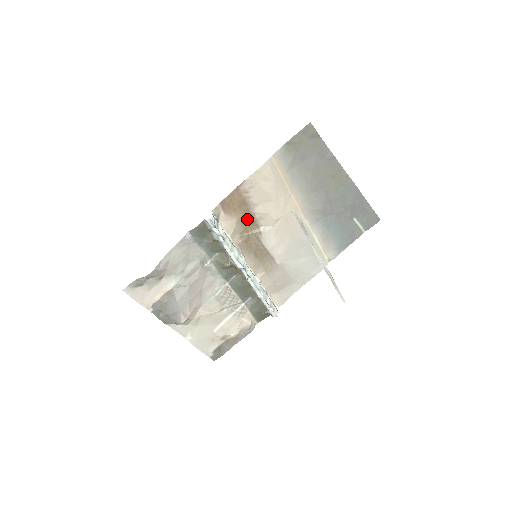
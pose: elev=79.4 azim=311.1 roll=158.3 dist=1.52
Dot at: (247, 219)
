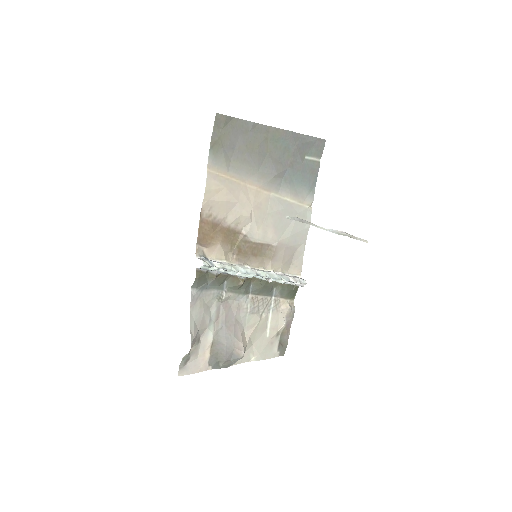
Dot at: (227, 235)
